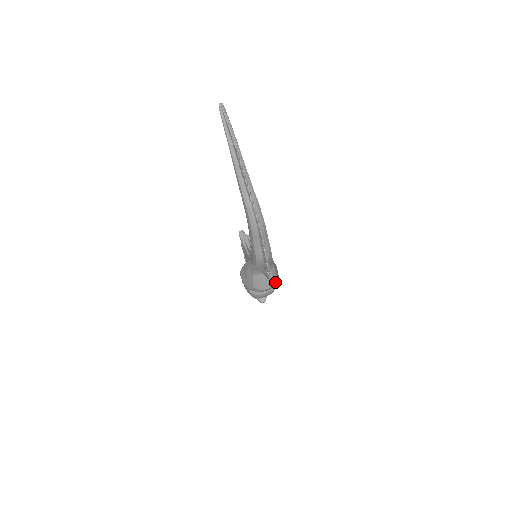
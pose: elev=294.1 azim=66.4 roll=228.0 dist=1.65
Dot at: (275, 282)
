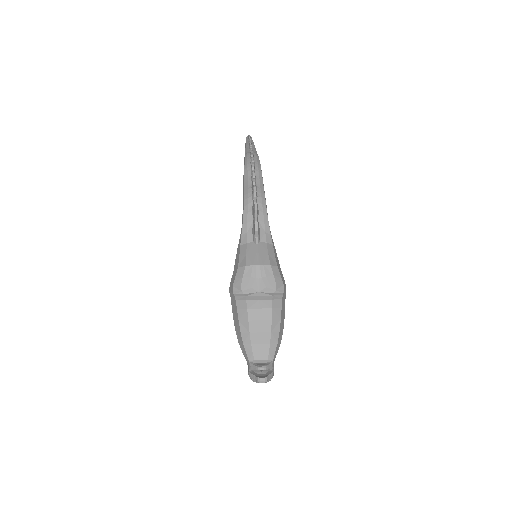
Dot at: (271, 265)
